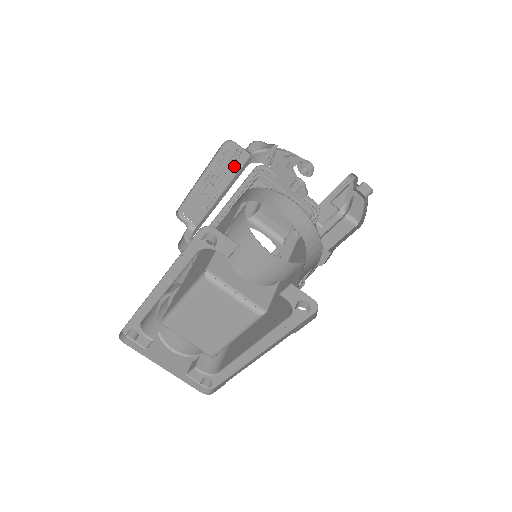
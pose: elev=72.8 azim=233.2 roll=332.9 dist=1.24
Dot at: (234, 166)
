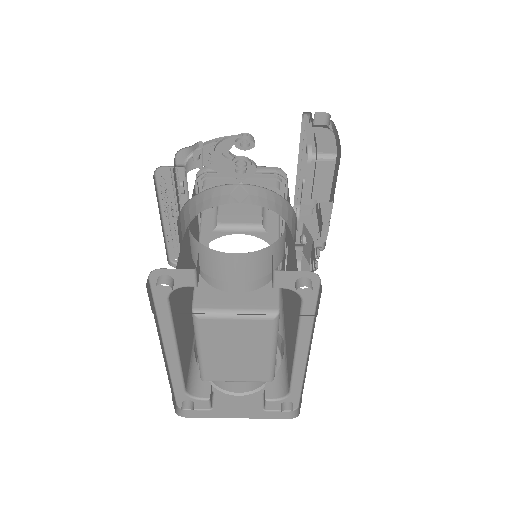
Dot at: occluded
